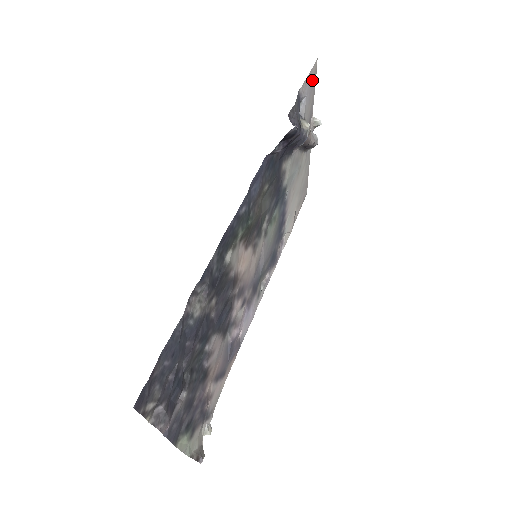
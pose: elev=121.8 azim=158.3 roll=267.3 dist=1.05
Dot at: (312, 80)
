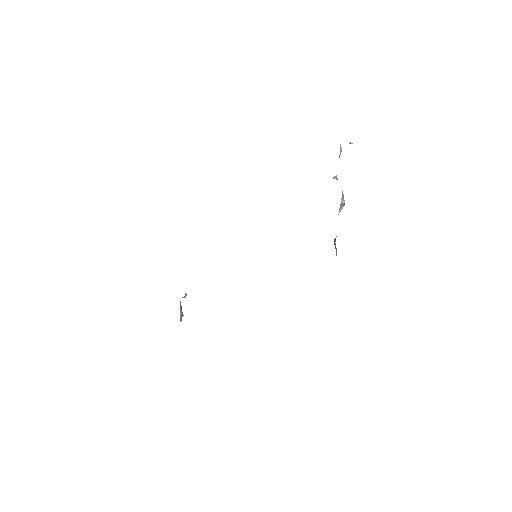
Dot at: occluded
